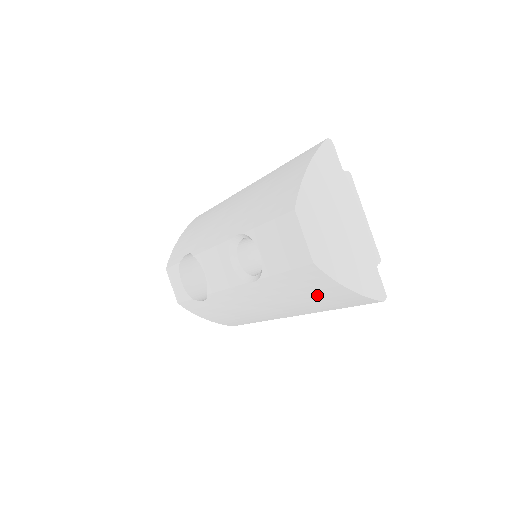
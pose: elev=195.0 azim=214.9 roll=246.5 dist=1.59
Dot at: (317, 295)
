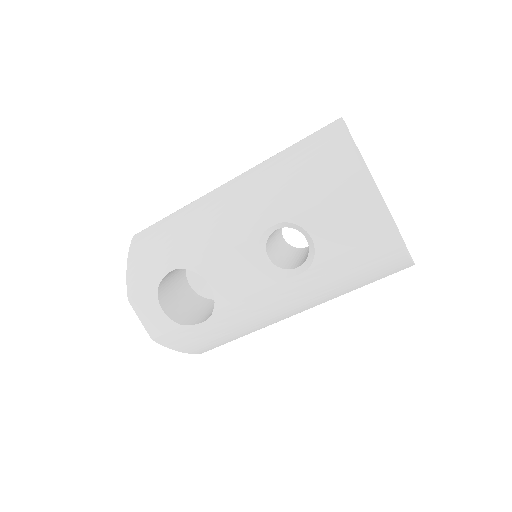
Dot at: (365, 271)
